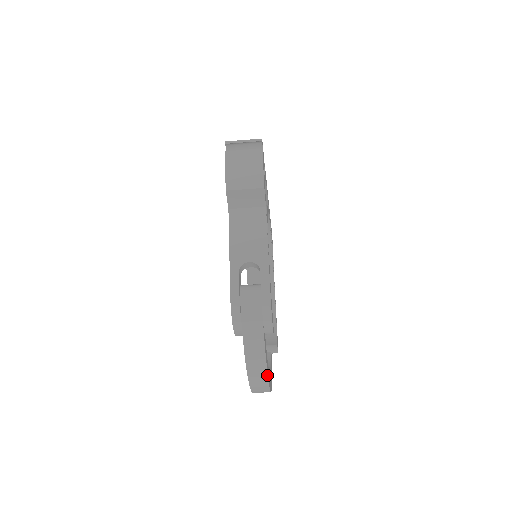
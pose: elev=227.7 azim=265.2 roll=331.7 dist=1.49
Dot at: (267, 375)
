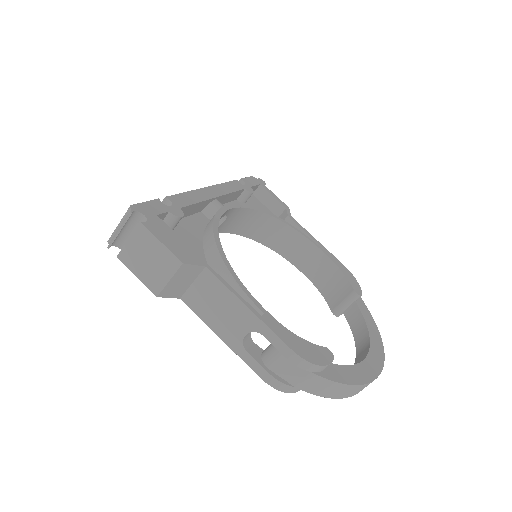
Dot at: (364, 384)
